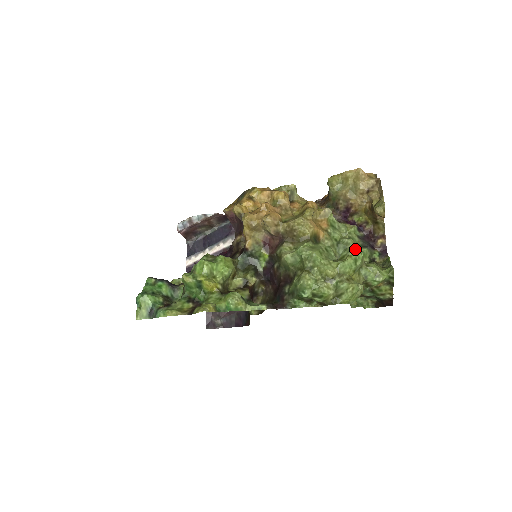
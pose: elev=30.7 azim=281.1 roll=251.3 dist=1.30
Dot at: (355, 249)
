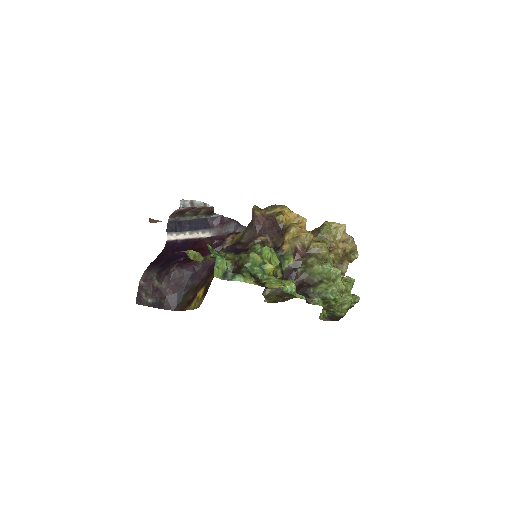
Dot at: occluded
